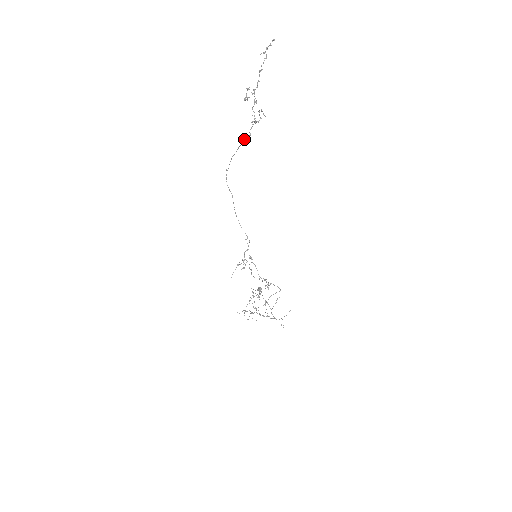
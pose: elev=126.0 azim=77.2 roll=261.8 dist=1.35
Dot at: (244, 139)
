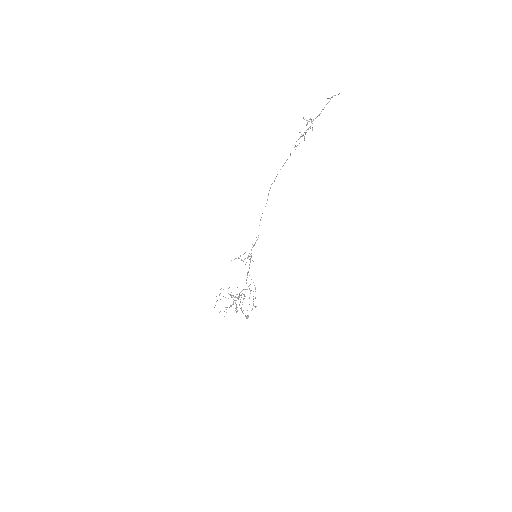
Dot at: occluded
